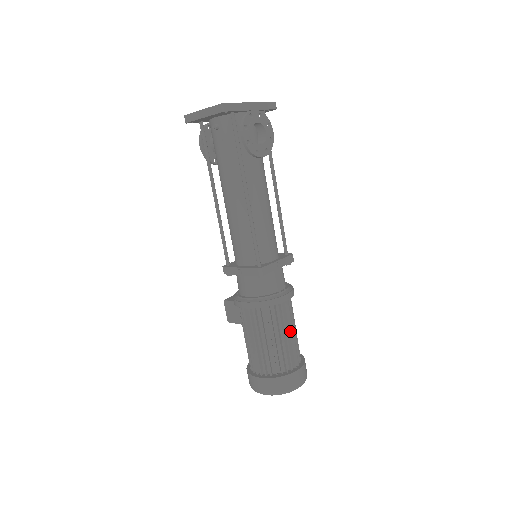
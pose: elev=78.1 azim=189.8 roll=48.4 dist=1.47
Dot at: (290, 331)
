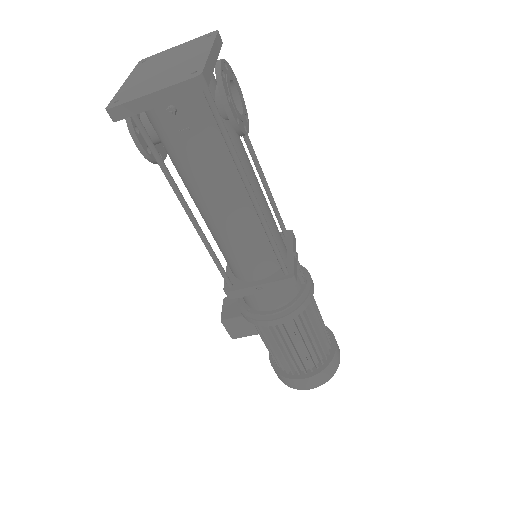
Dot at: (319, 314)
